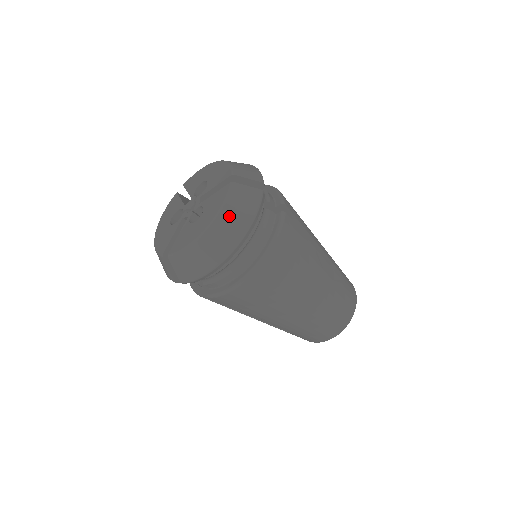
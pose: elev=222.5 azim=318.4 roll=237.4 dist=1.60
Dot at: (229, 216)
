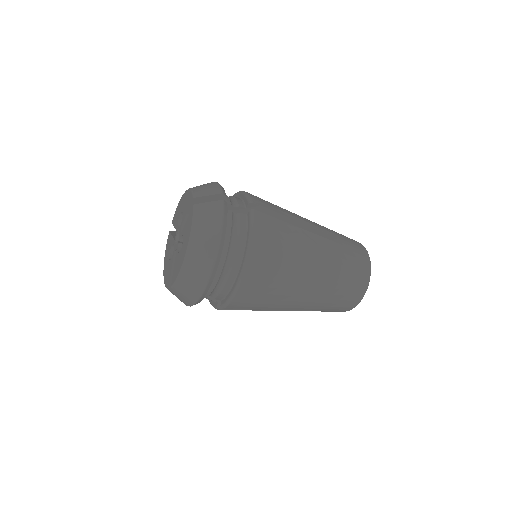
Dot at: (200, 234)
